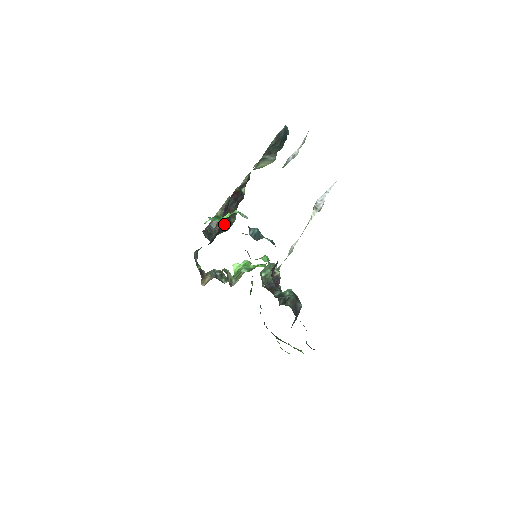
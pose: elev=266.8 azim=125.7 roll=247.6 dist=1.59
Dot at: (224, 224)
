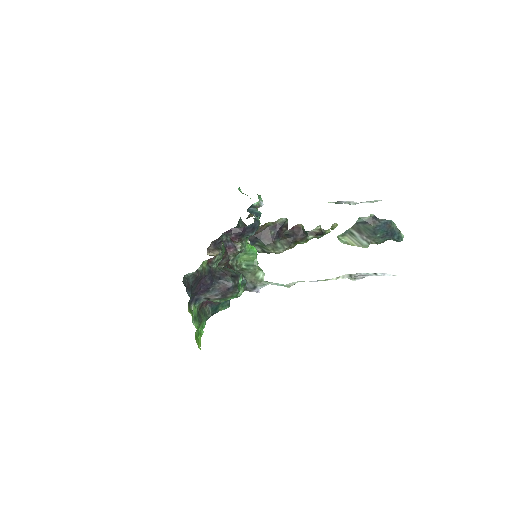
Dot at: (267, 237)
